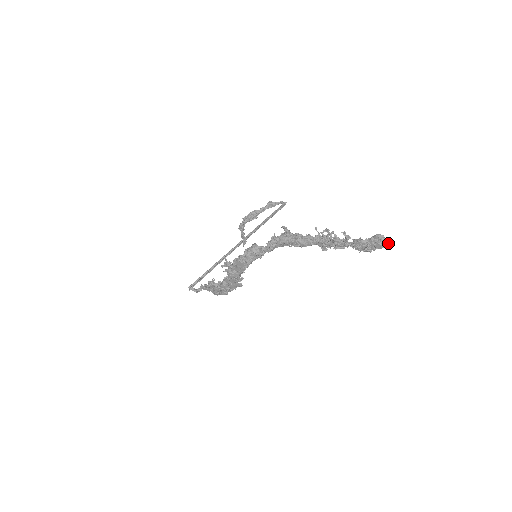
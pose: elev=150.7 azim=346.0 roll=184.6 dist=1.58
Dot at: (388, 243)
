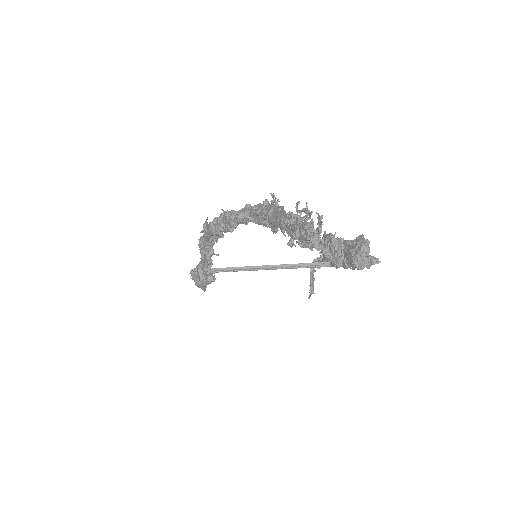
Dot at: (371, 263)
